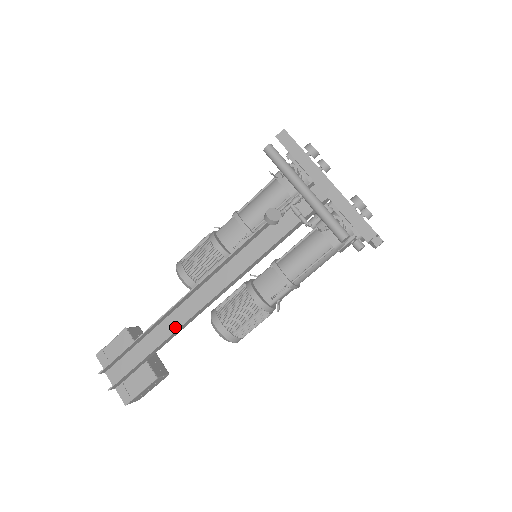
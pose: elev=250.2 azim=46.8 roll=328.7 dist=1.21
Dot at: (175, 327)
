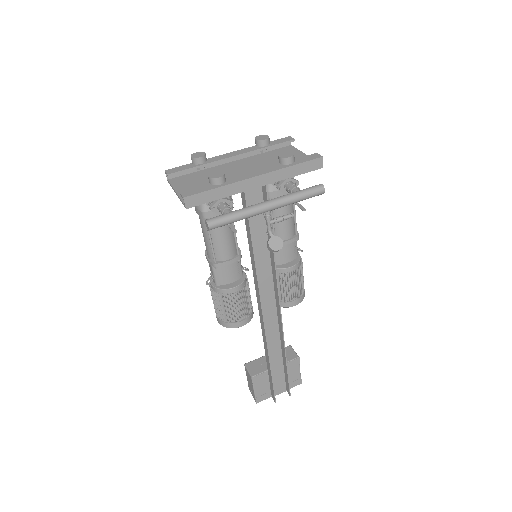
Dot at: (276, 338)
